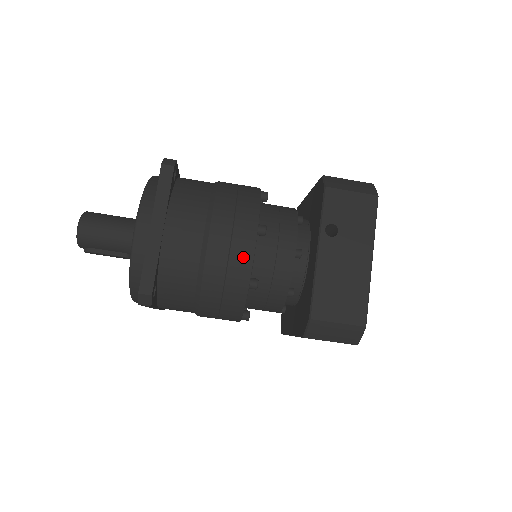
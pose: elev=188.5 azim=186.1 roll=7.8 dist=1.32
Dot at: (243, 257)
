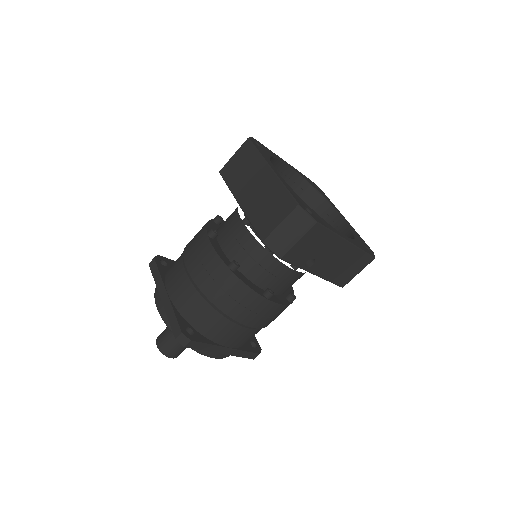
Dot at: (278, 311)
